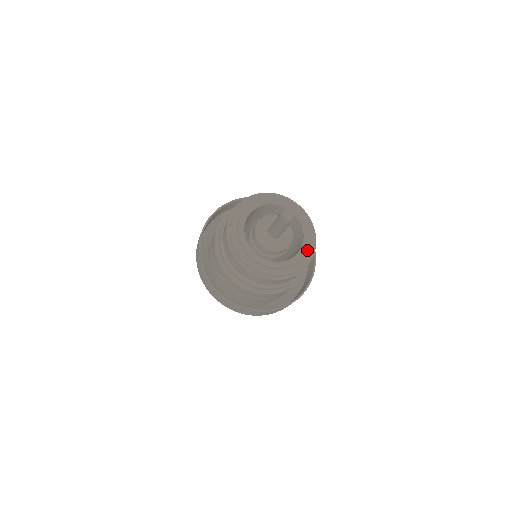
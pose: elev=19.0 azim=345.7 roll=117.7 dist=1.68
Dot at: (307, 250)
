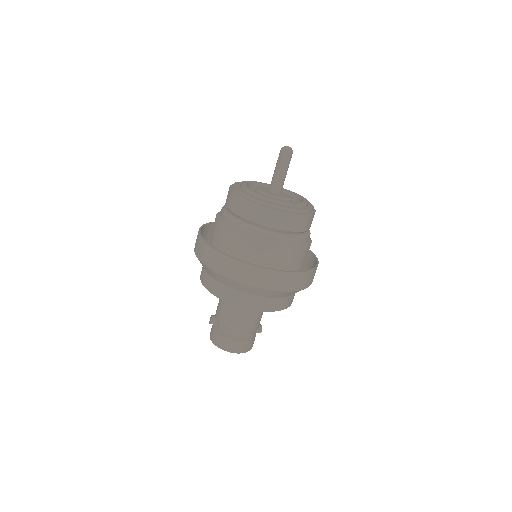
Dot at: (282, 205)
